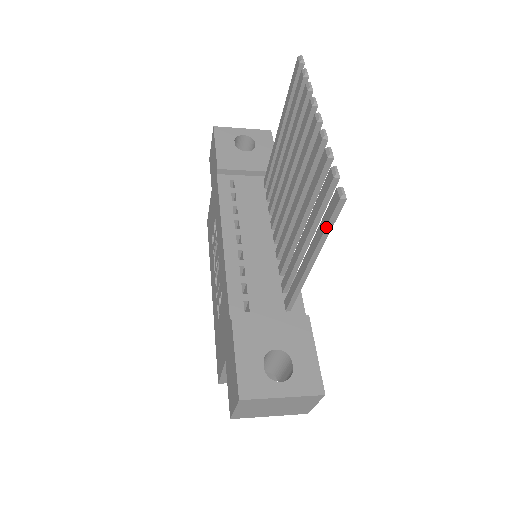
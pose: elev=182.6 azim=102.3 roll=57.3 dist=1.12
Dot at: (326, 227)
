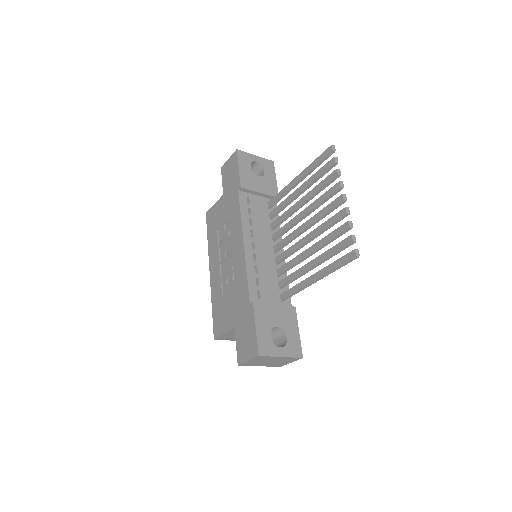
Dot at: (339, 266)
